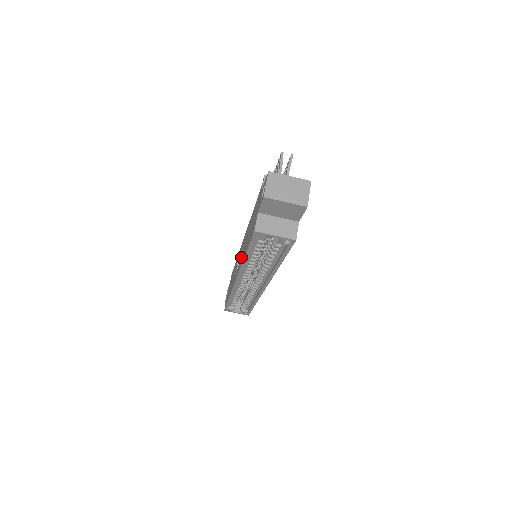
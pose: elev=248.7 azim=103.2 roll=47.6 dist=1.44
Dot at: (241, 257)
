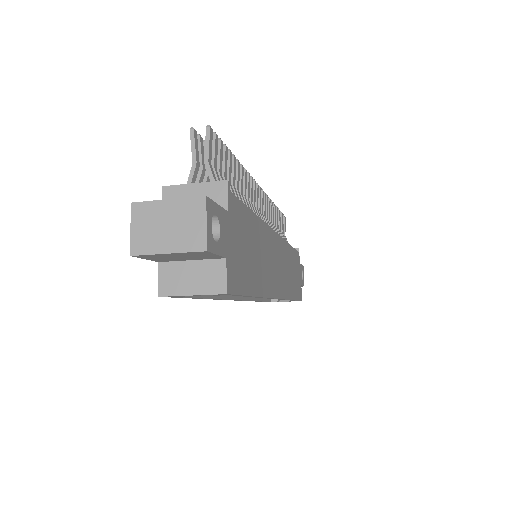
Dot at: occluded
